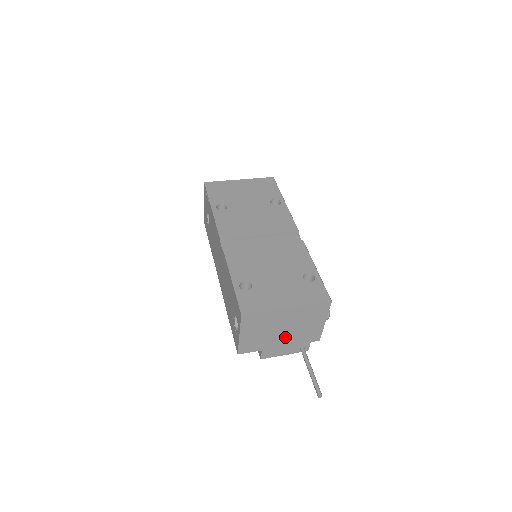
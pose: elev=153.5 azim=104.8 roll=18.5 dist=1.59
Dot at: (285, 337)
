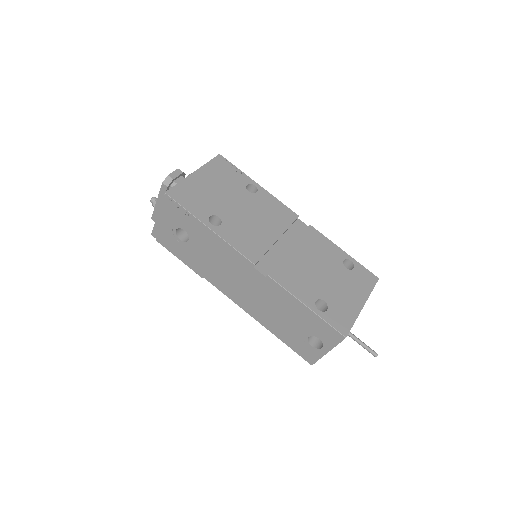
Dot at: occluded
